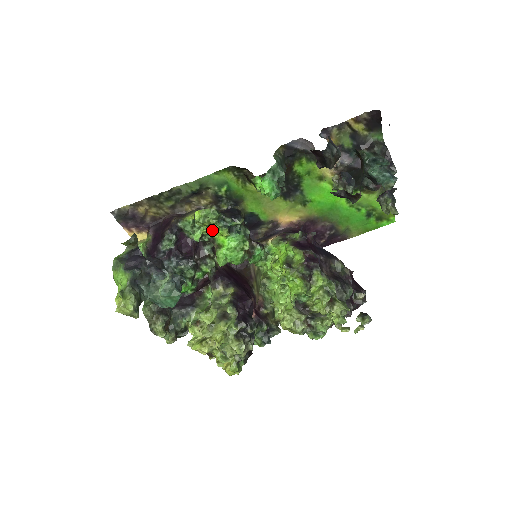
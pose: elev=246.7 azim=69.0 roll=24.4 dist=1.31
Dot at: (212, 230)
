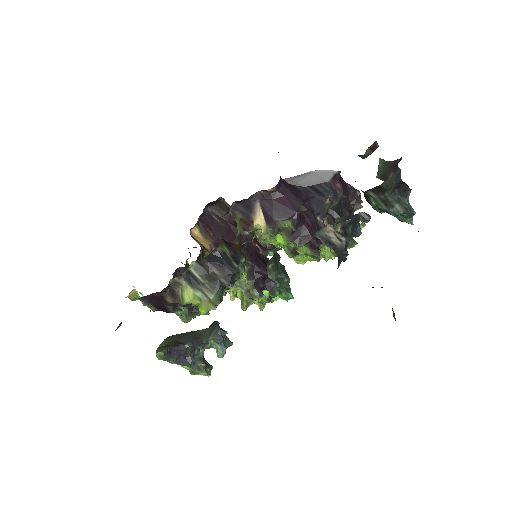
Dot at: occluded
